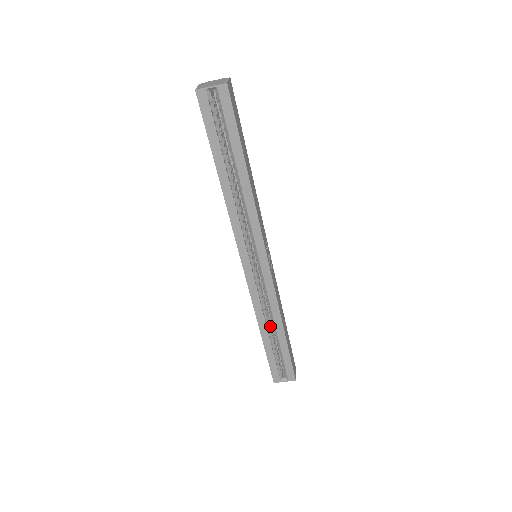
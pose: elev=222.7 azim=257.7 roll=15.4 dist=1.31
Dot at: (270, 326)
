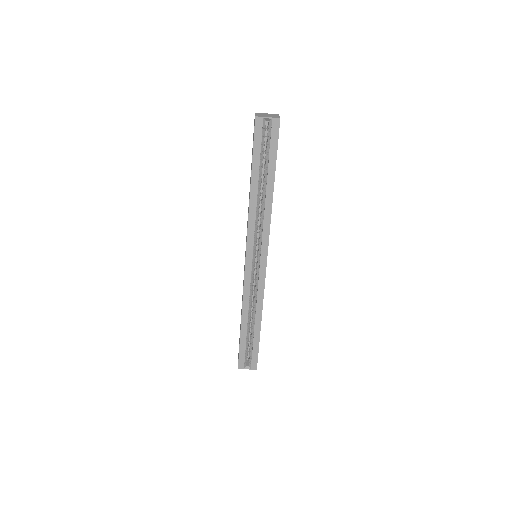
Dot at: occluded
